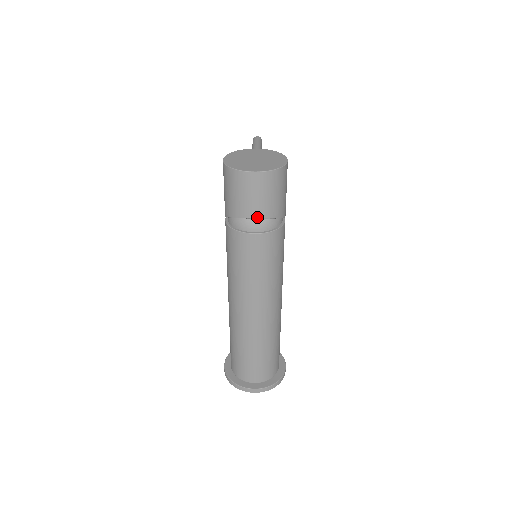
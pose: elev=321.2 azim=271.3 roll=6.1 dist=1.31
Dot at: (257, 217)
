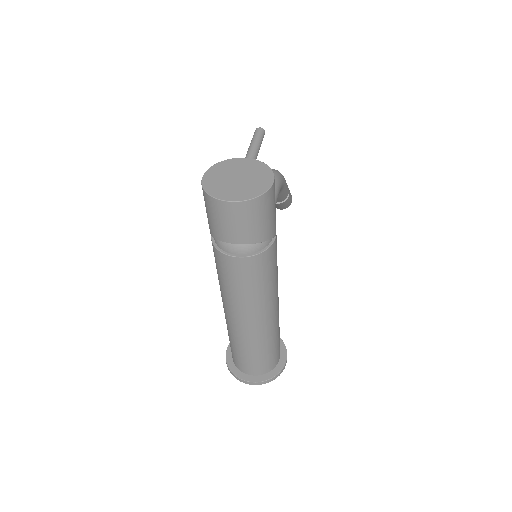
Dot at: (237, 243)
